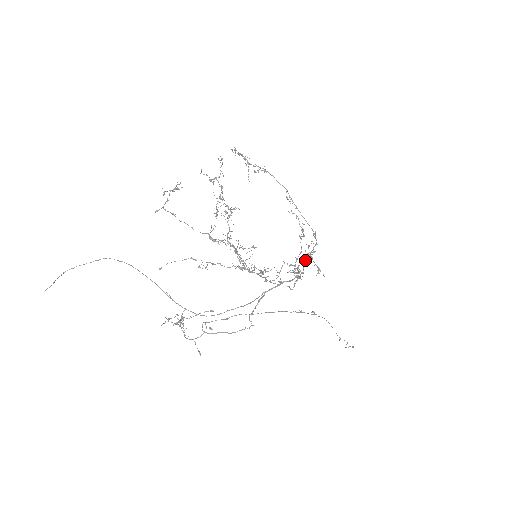
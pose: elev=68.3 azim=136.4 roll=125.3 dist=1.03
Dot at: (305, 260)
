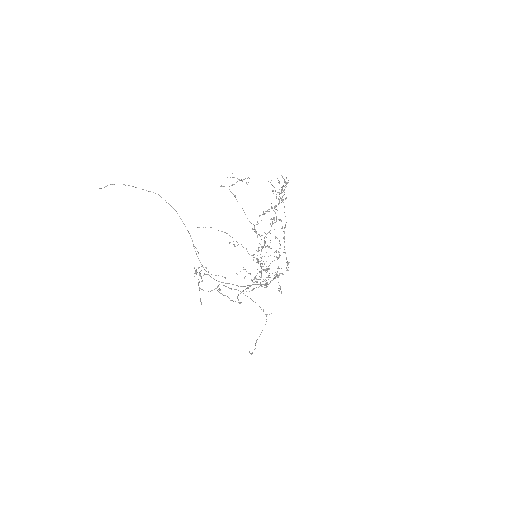
Dot at: occluded
